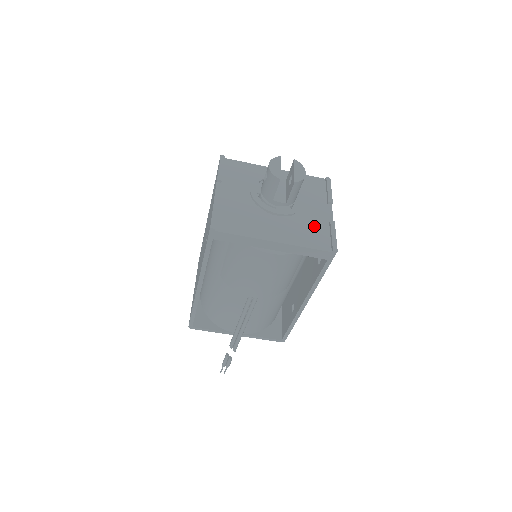
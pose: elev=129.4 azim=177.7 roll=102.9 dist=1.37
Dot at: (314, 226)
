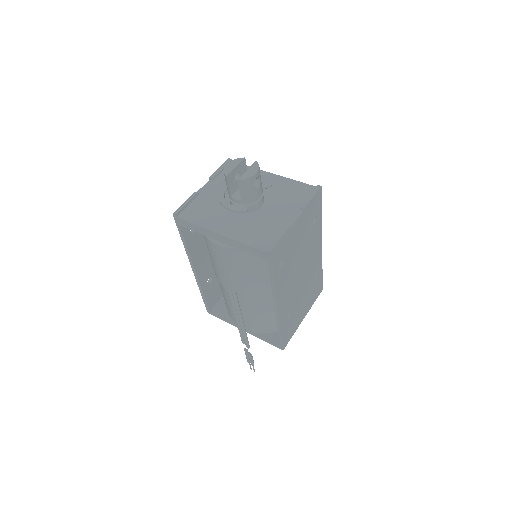
Dot at: (268, 227)
